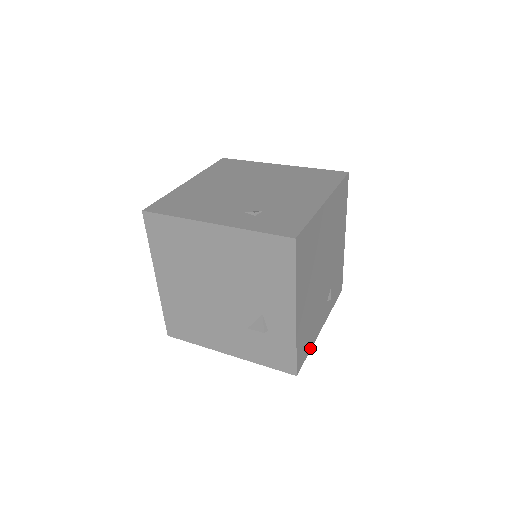
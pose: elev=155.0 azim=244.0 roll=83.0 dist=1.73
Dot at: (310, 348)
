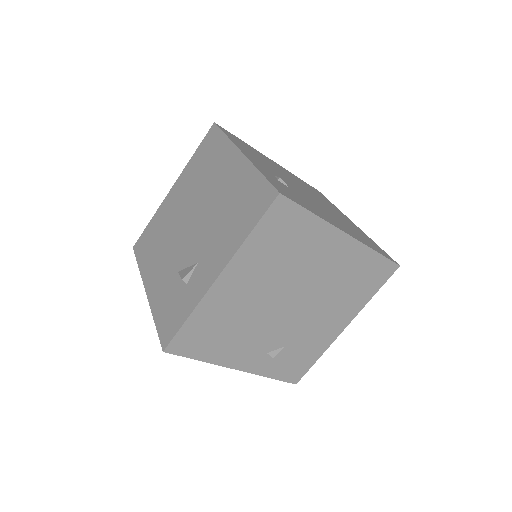
Dot at: (205, 359)
